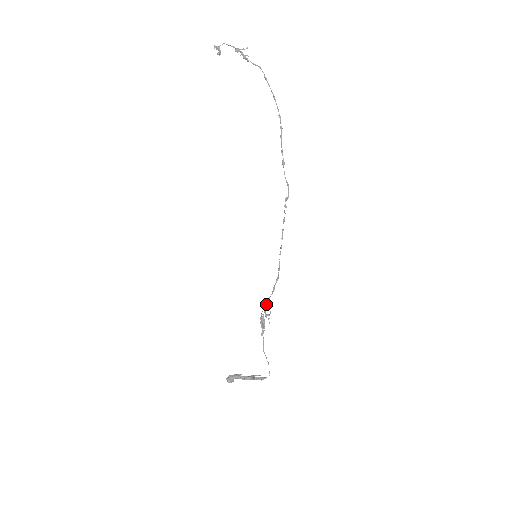
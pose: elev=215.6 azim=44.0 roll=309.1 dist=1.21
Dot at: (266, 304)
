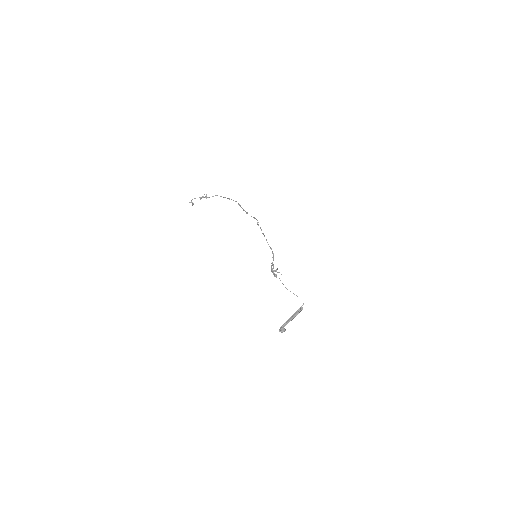
Dot at: (271, 265)
